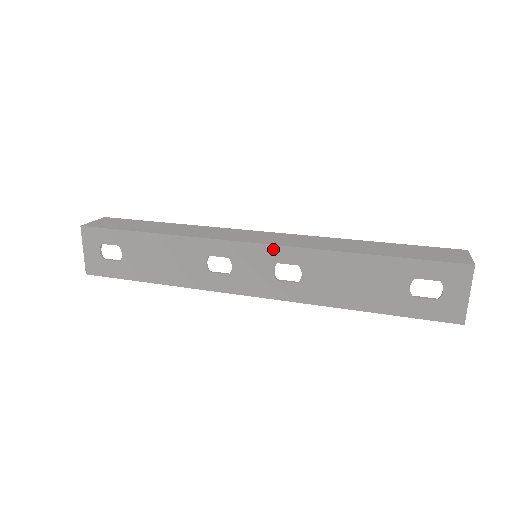
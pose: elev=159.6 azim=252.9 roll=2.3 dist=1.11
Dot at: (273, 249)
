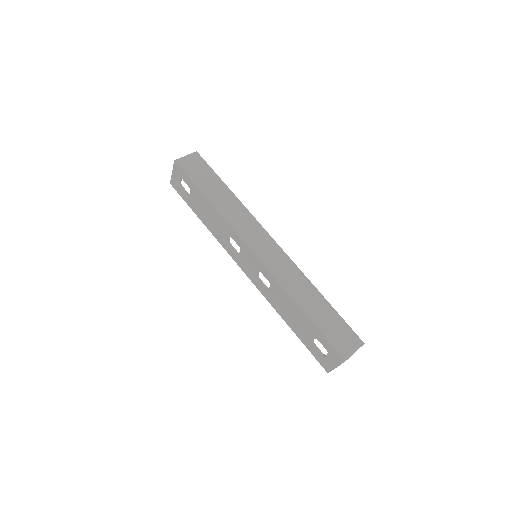
Dot at: (262, 265)
